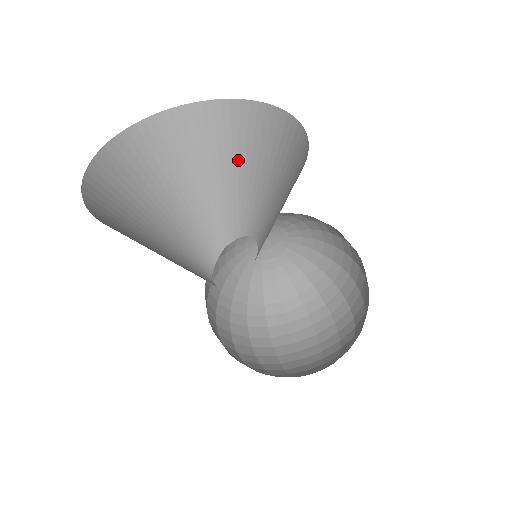
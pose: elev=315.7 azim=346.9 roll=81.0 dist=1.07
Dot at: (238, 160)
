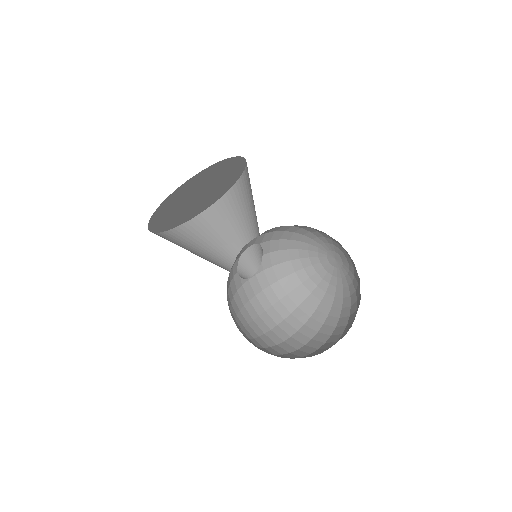
Dot at: occluded
